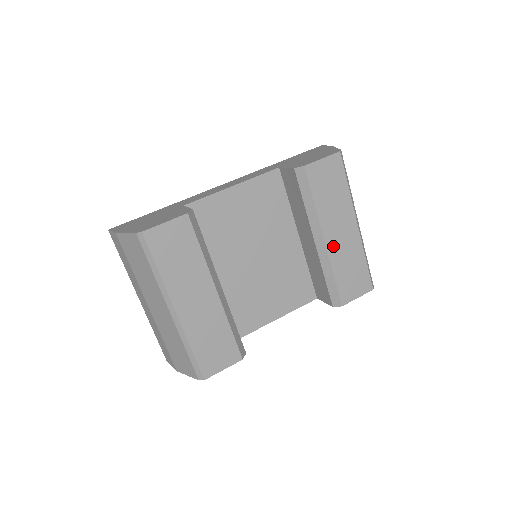
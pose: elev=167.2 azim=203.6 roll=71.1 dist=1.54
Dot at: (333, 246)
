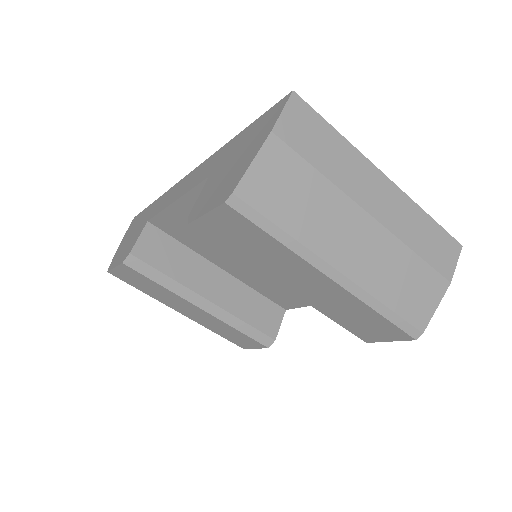
Dot at: (306, 295)
